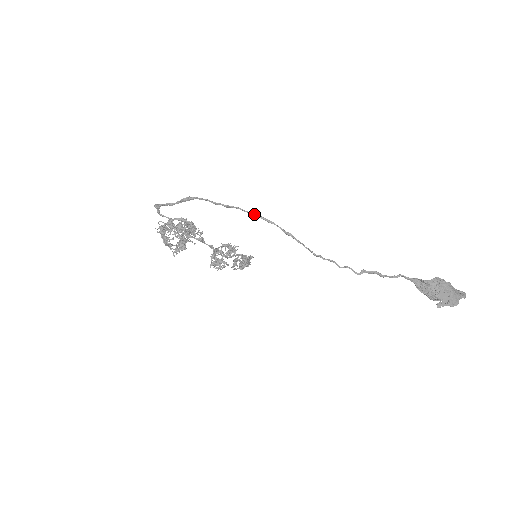
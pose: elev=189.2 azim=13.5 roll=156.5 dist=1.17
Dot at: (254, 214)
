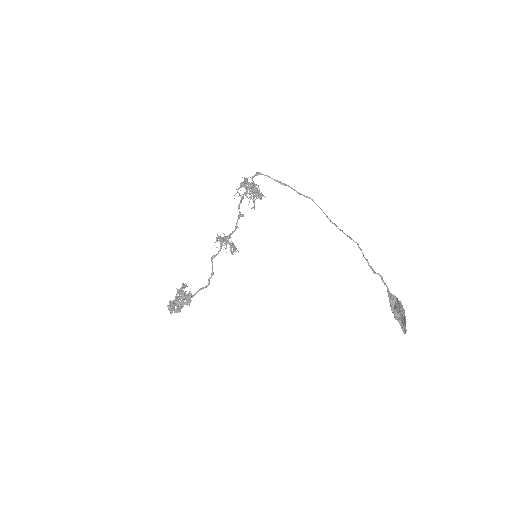
Dot at: occluded
